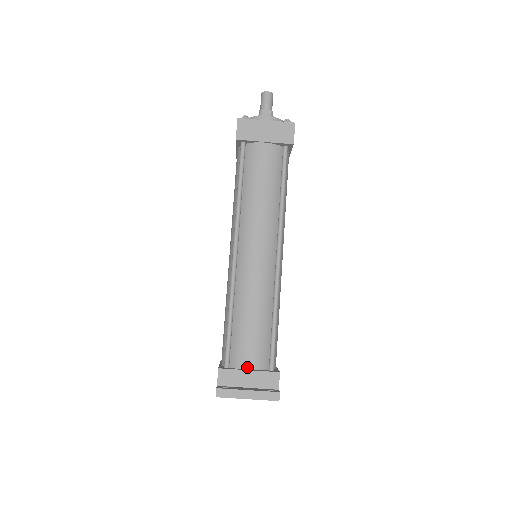
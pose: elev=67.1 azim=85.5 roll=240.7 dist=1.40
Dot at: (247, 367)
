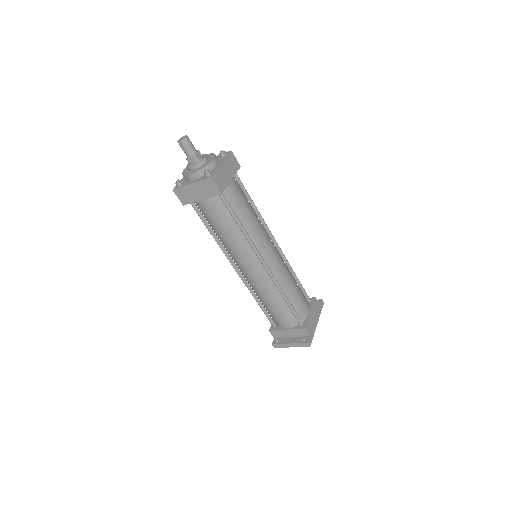
Dot at: (285, 328)
